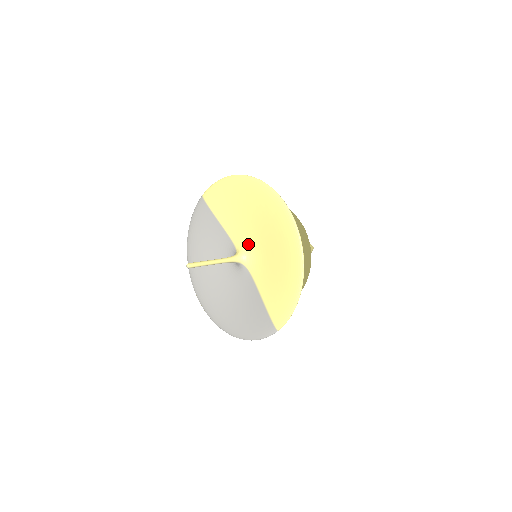
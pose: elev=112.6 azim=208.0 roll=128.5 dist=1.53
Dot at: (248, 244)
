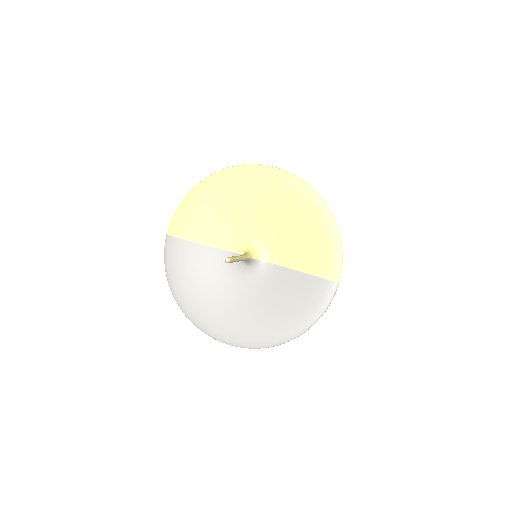
Dot at: (249, 237)
